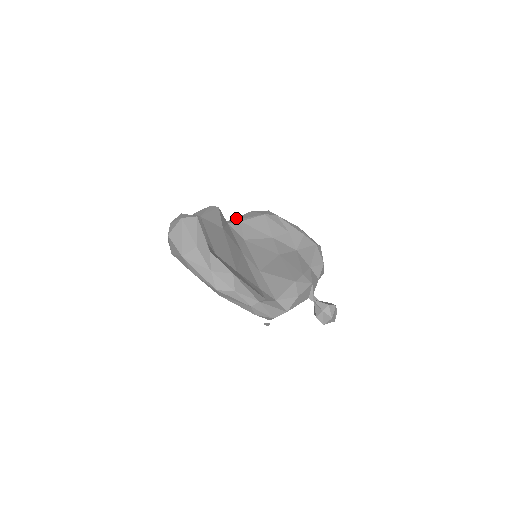
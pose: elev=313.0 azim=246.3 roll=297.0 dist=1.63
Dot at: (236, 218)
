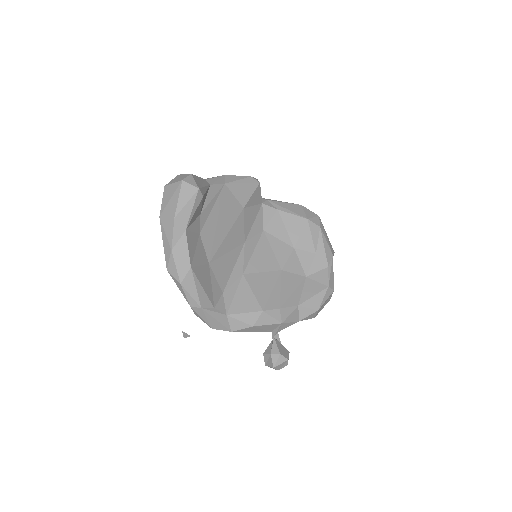
Dot at: (278, 202)
